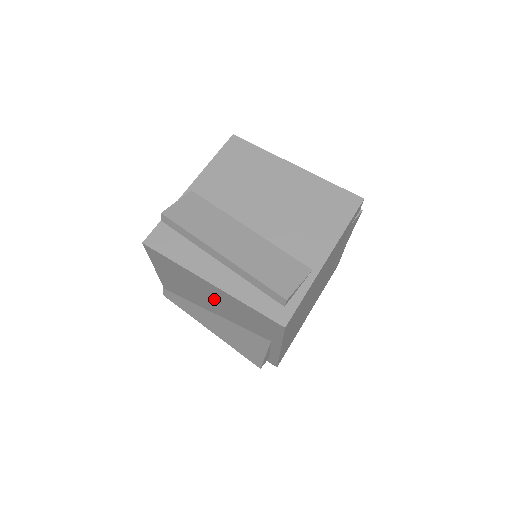
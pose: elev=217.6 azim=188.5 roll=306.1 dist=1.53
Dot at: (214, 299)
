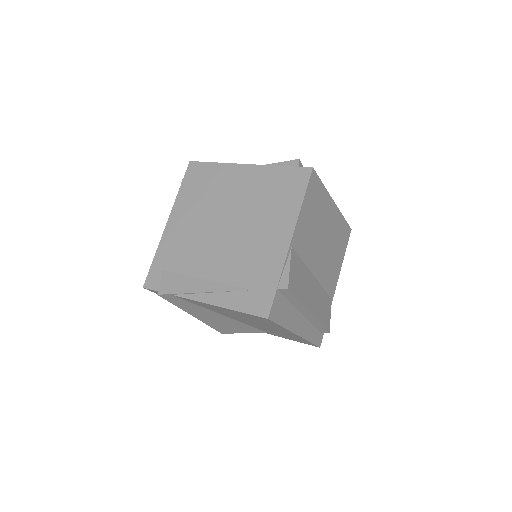
Dot at: (265, 327)
